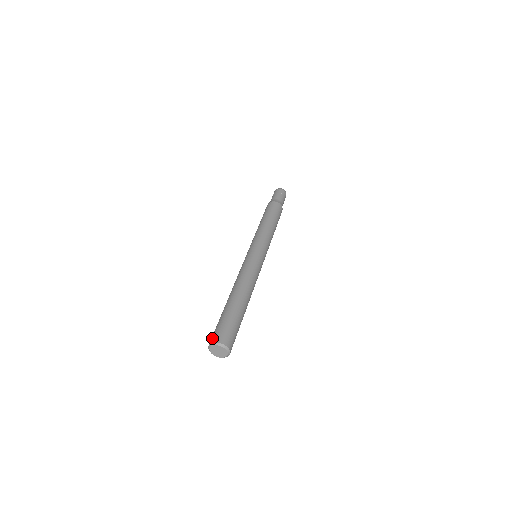
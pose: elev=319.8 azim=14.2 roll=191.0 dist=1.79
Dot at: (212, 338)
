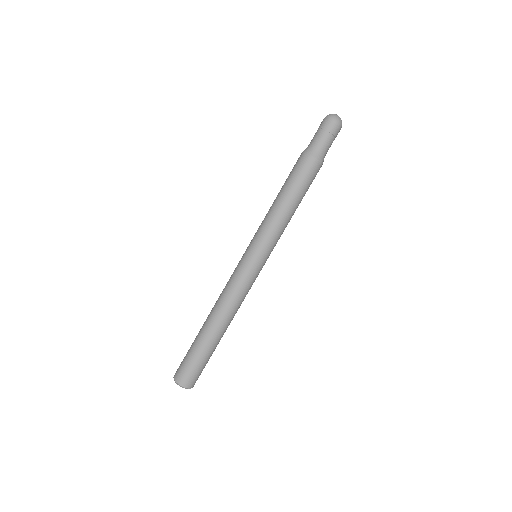
Dot at: (183, 380)
